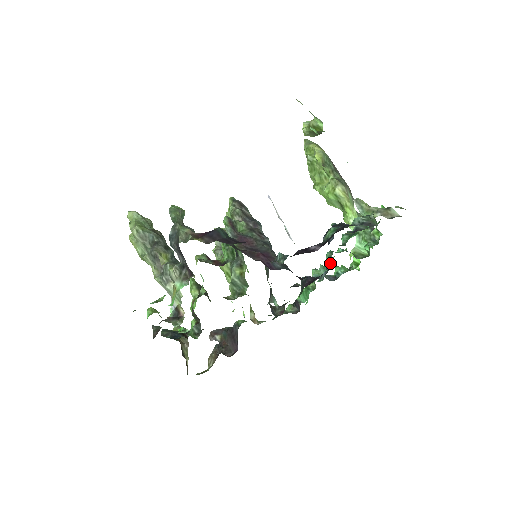
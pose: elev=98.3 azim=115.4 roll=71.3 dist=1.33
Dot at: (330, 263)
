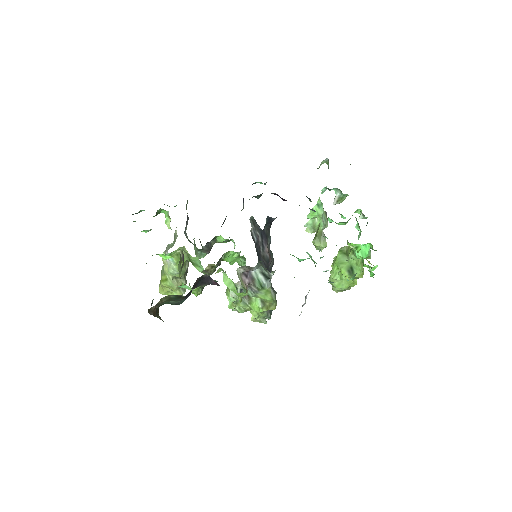
Dot at: occluded
